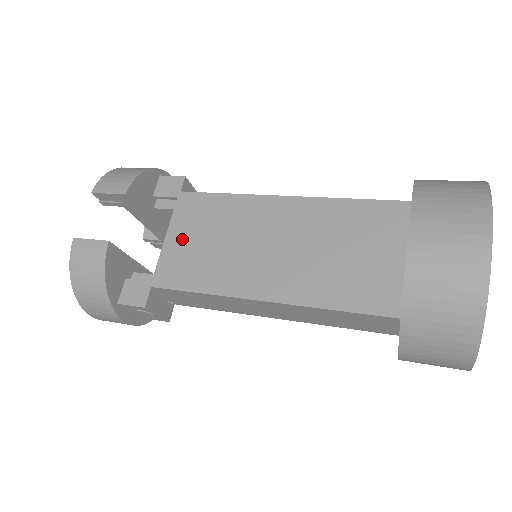
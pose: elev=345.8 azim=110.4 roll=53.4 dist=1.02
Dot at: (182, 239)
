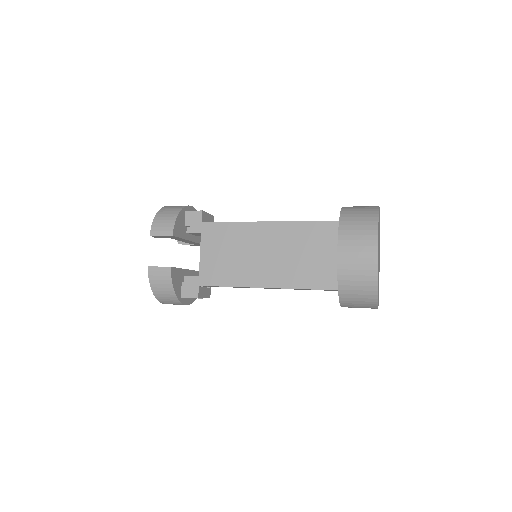
Dot at: (211, 254)
